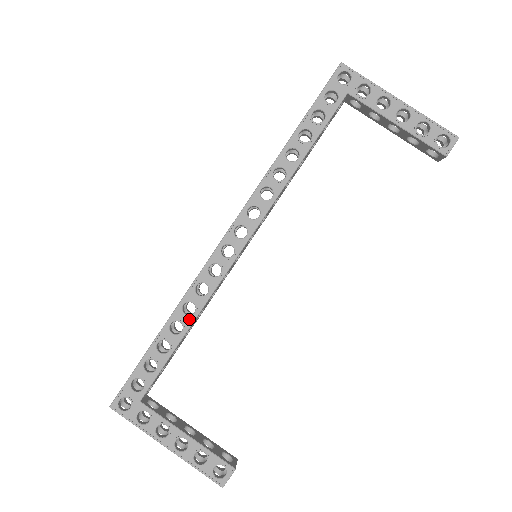
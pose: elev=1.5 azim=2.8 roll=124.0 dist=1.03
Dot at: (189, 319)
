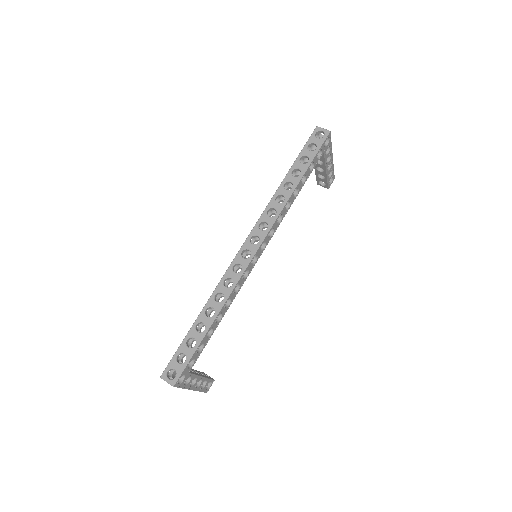
Dot at: (226, 310)
